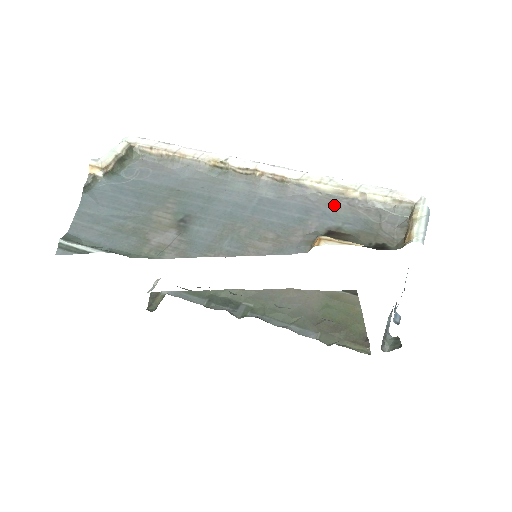
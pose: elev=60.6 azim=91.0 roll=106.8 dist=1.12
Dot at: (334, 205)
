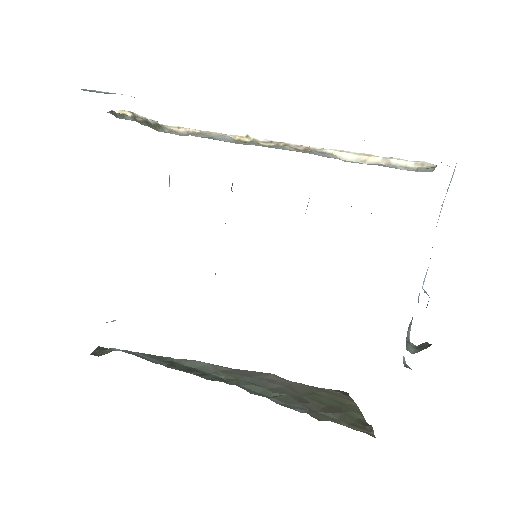
Dot at: occluded
